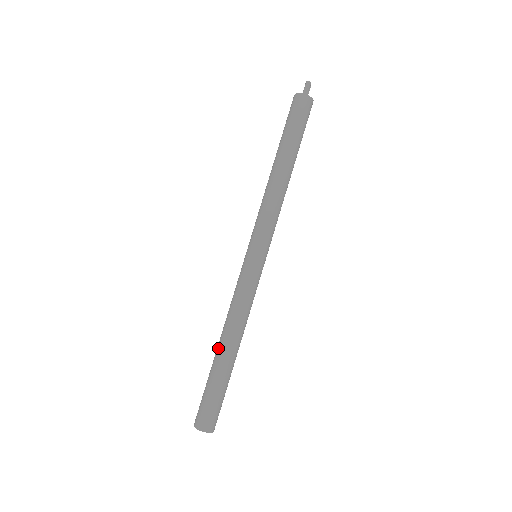
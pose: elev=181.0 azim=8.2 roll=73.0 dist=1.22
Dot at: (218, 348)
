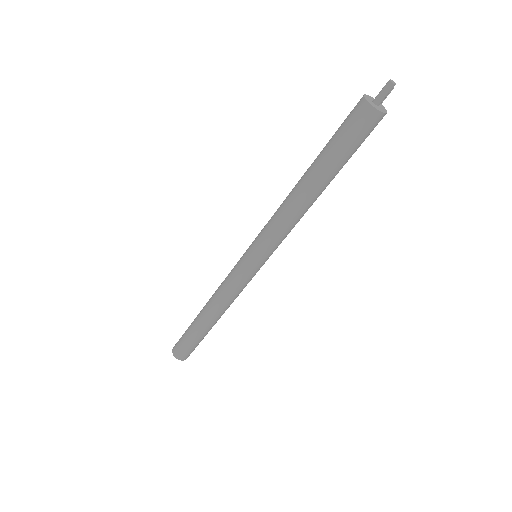
Dot at: (201, 314)
